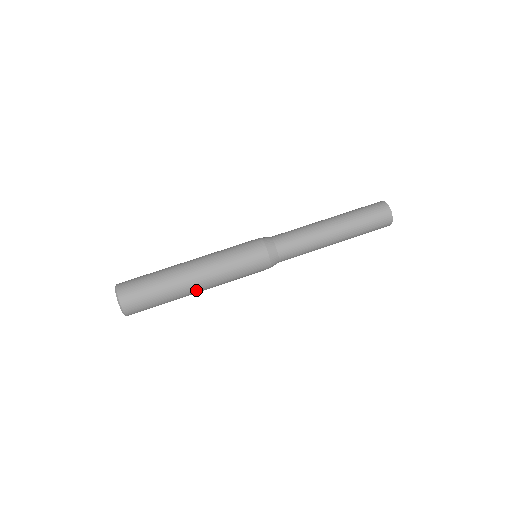
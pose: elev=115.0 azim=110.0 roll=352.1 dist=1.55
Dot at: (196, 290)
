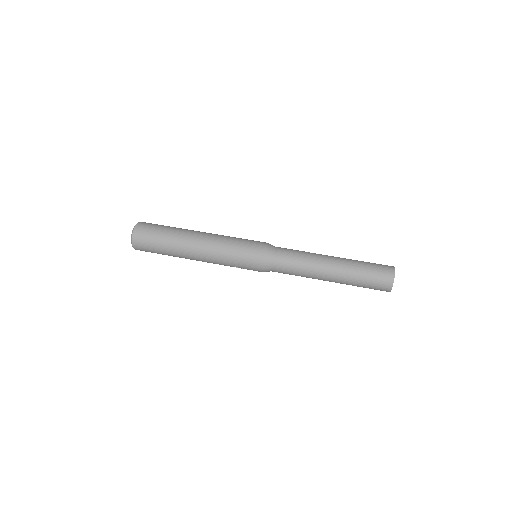
Dot at: (194, 241)
